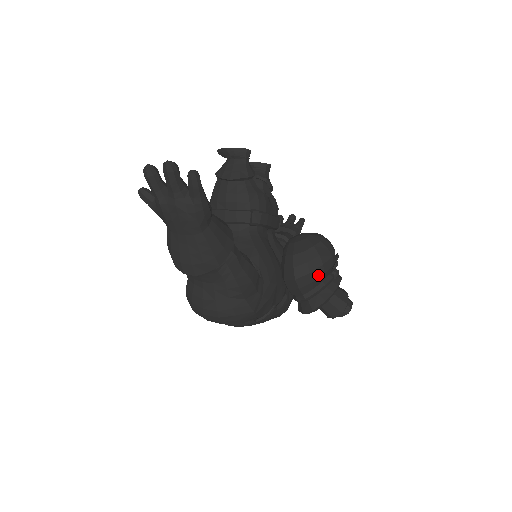
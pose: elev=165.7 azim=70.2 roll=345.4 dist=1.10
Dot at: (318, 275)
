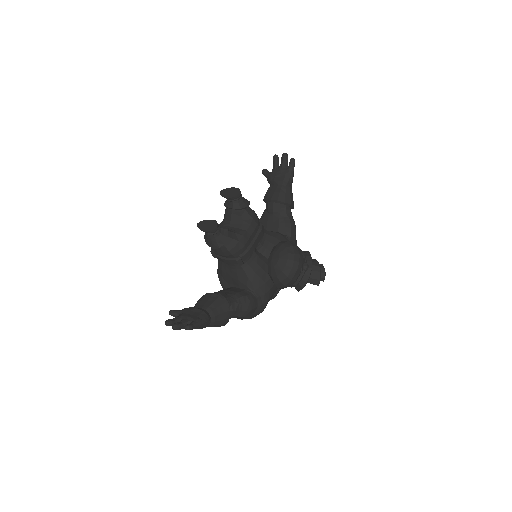
Dot at: (291, 283)
